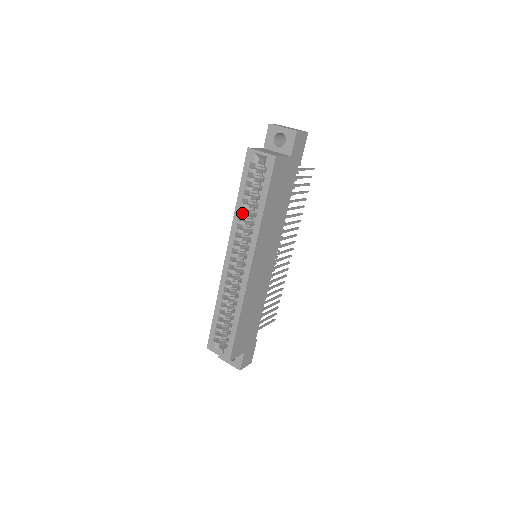
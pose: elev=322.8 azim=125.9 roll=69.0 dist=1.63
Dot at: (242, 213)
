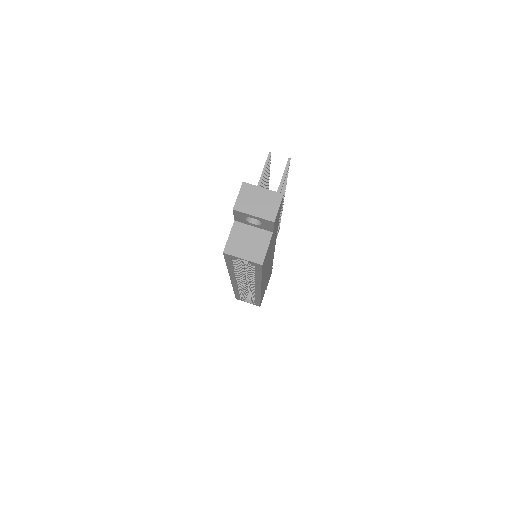
Dot at: occluded
